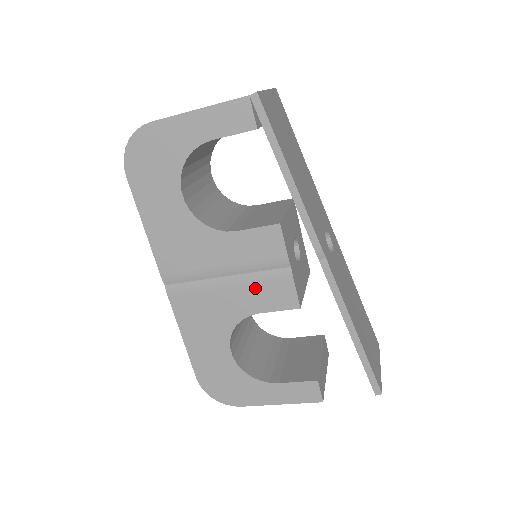
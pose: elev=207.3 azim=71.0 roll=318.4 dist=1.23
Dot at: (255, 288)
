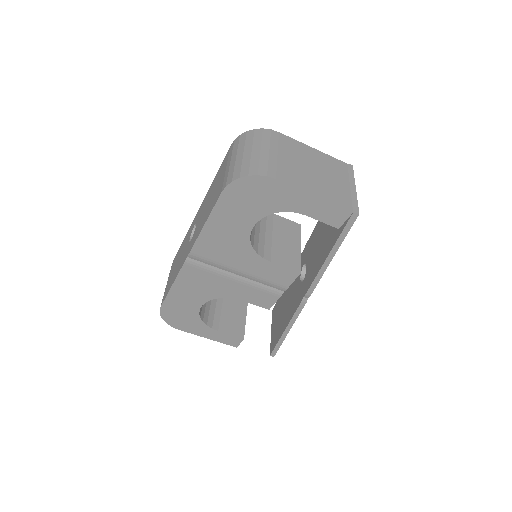
Dot at: (251, 290)
